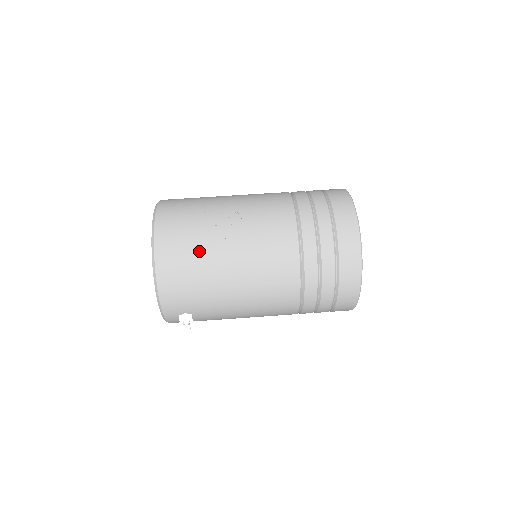
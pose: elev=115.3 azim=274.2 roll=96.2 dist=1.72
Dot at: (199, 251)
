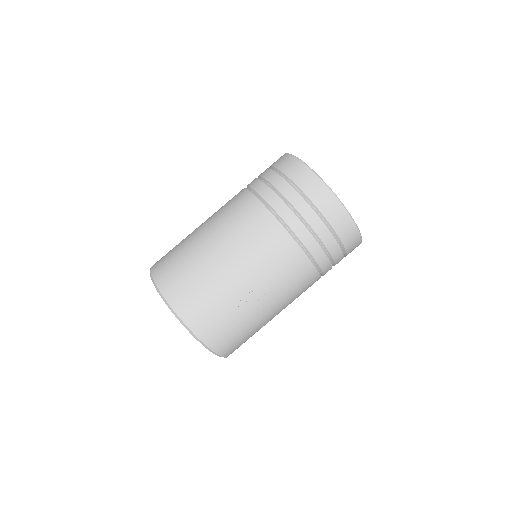
Dot at: (251, 330)
